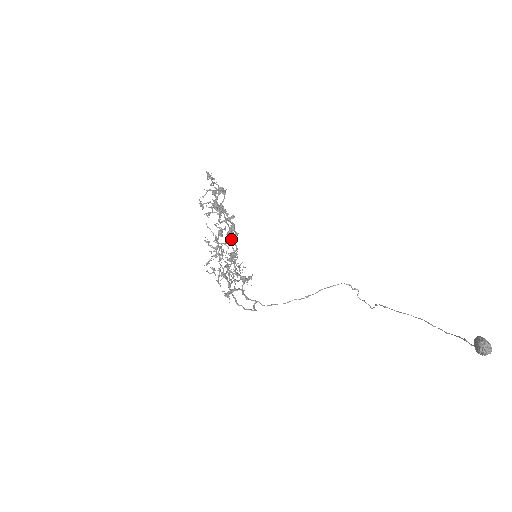
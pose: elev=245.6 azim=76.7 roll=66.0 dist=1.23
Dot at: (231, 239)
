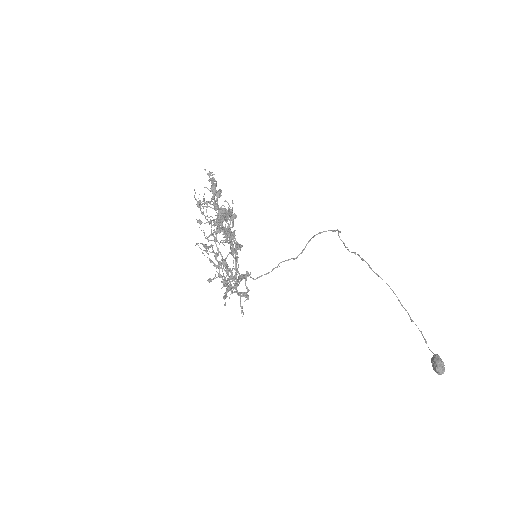
Dot at: occluded
